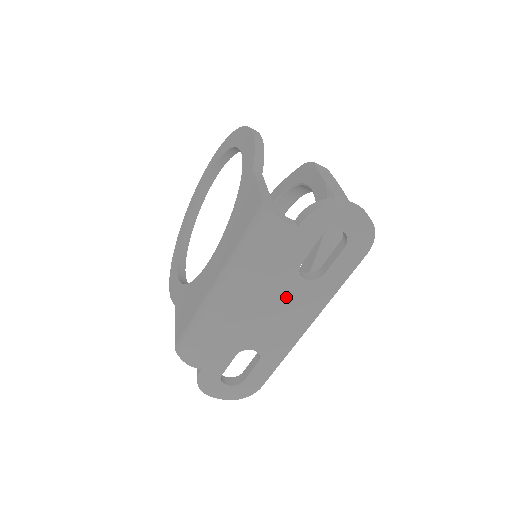
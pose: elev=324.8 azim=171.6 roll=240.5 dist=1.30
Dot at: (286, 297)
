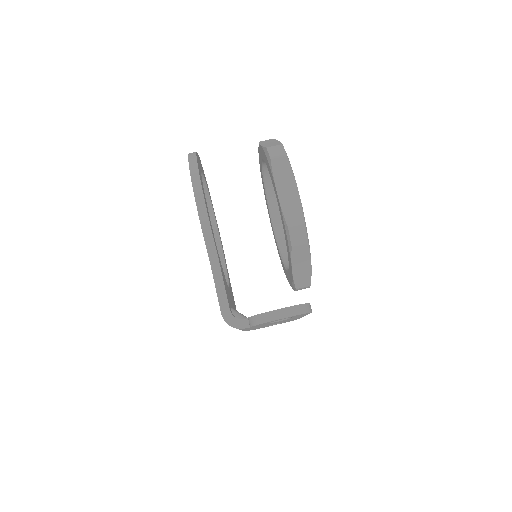
Dot at: occluded
